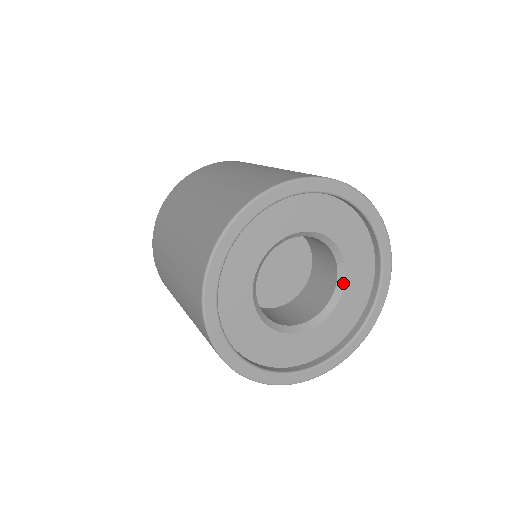
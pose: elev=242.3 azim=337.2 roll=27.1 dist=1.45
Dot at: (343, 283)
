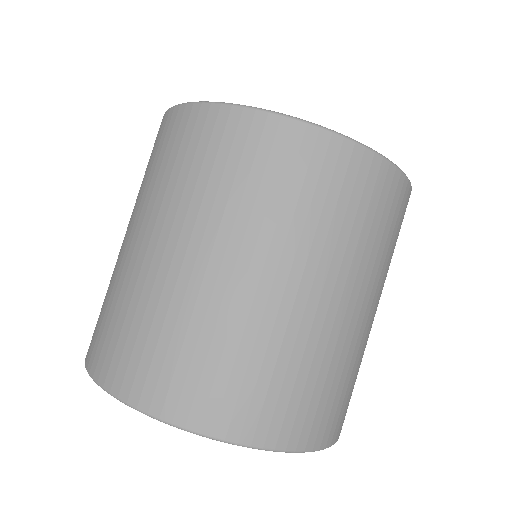
Dot at: occluded
